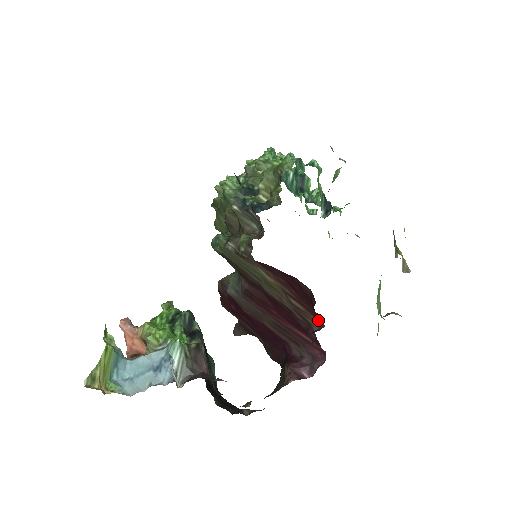
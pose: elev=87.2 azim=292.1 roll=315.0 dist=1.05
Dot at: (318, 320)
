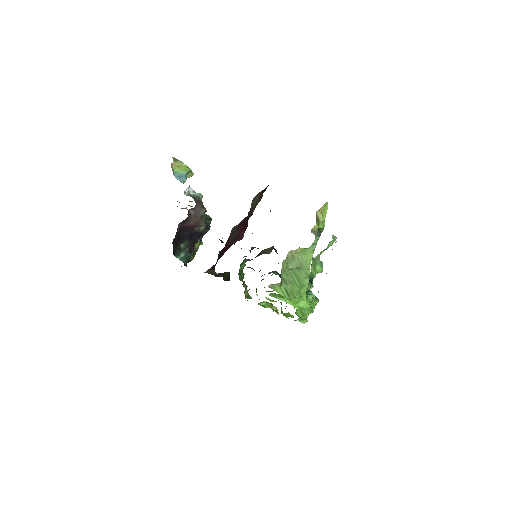
Dot at: occluded
